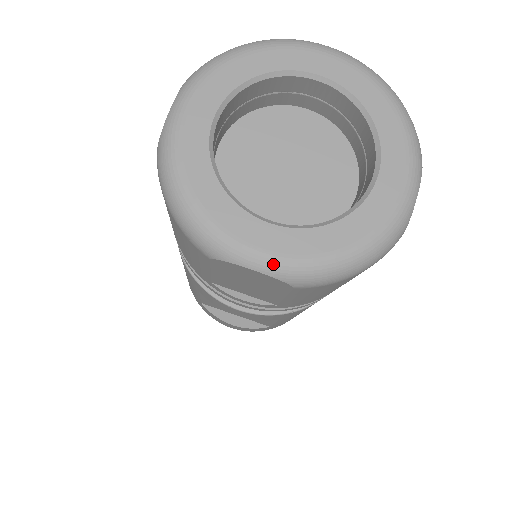
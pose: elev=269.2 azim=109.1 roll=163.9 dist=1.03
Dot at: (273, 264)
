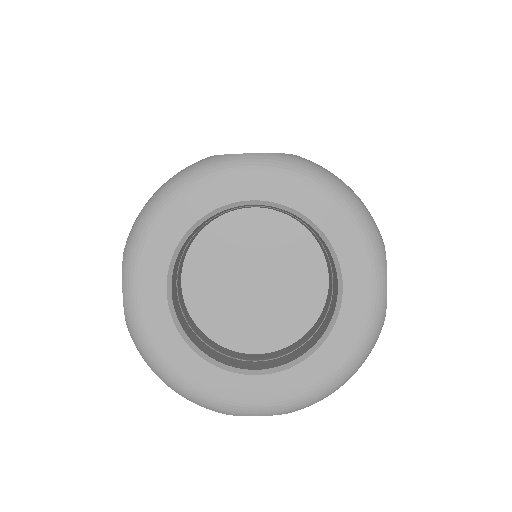
Dot at: (272, 409)
